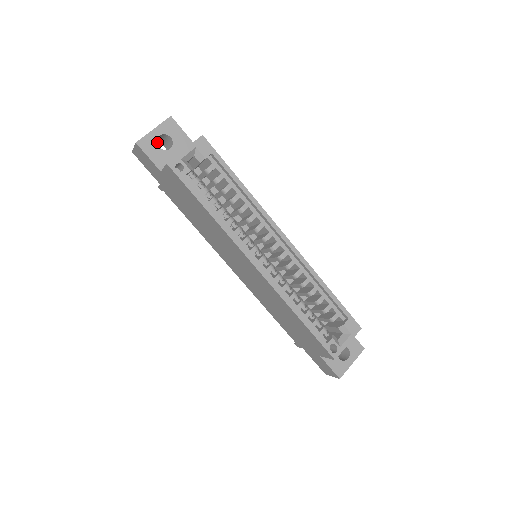
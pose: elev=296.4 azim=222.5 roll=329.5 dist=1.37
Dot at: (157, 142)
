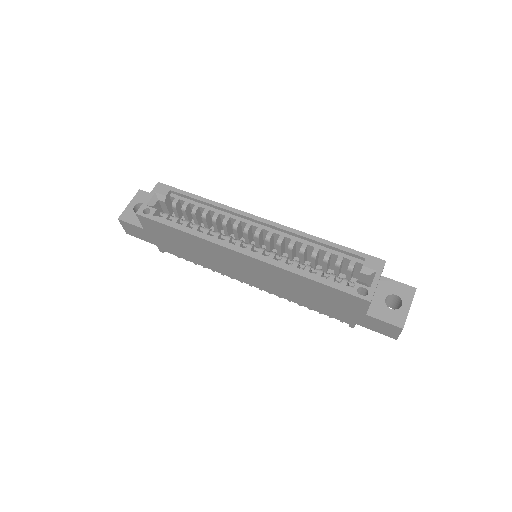
Dot at: occluded
